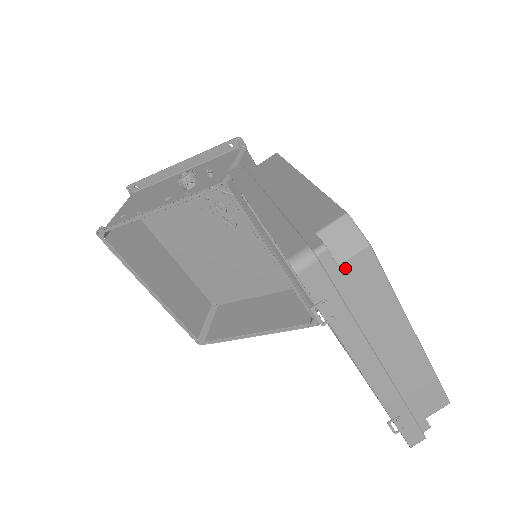
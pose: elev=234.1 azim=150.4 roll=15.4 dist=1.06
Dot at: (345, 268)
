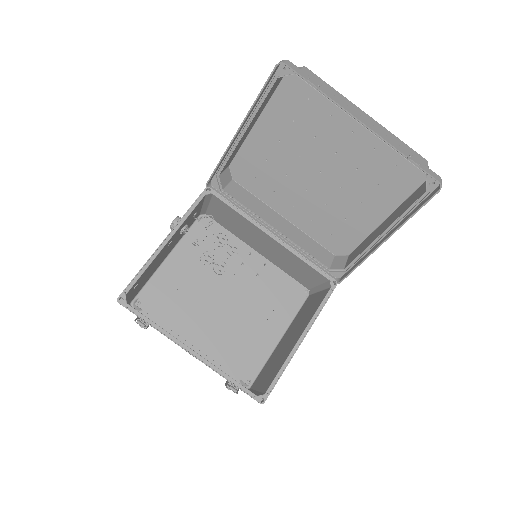
Dot at: occluded
